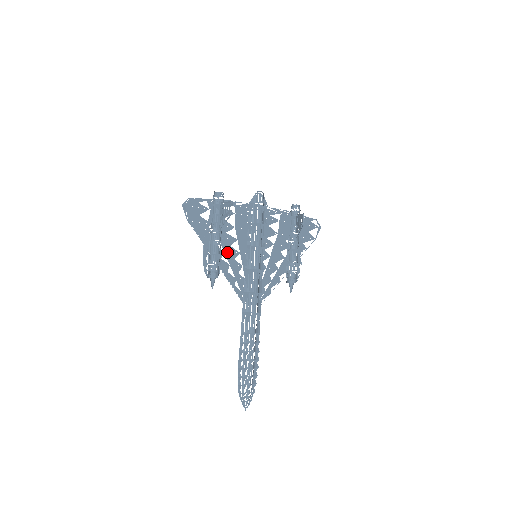
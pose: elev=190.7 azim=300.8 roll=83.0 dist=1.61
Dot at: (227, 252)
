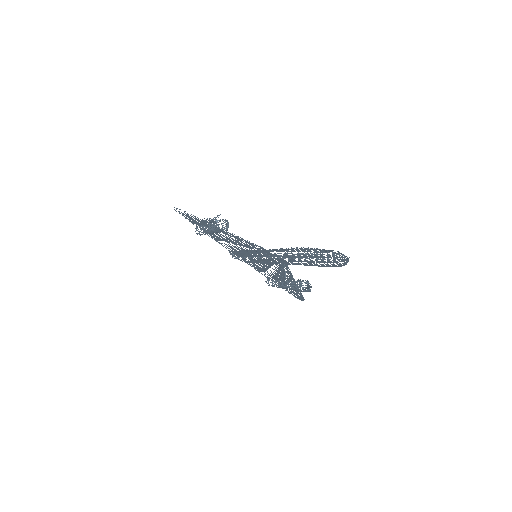
Dot at: occluded
